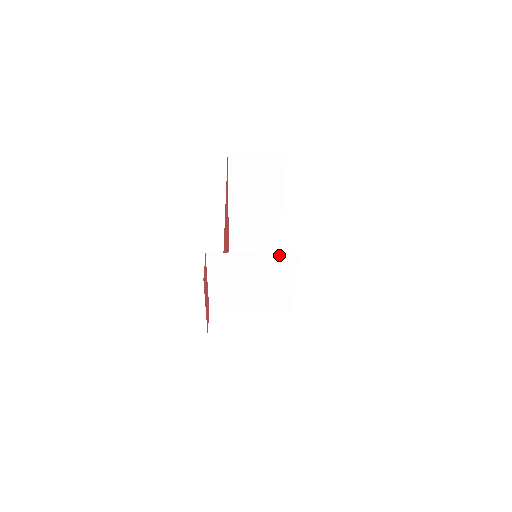
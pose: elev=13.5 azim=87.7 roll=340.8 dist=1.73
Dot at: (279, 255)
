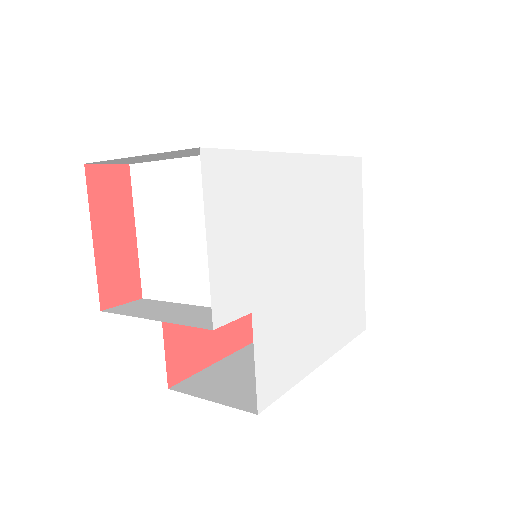
Dot at: occluded
